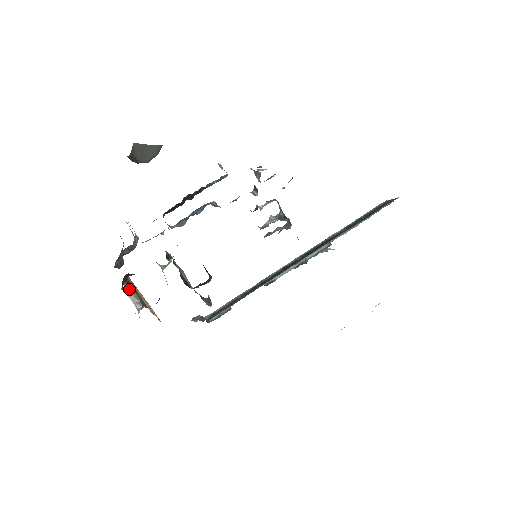
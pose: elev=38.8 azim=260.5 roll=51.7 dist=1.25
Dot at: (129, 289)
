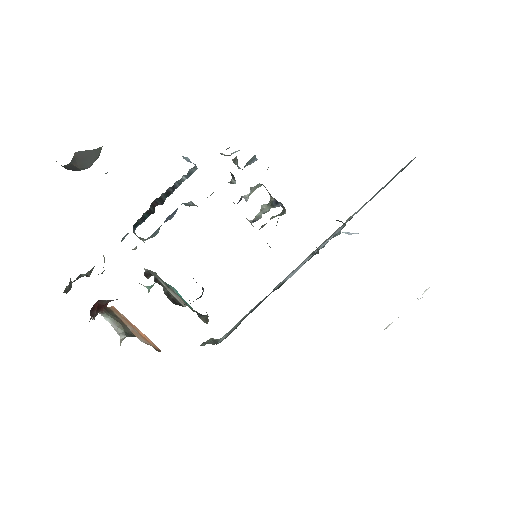
Dot at: (109, 319)
